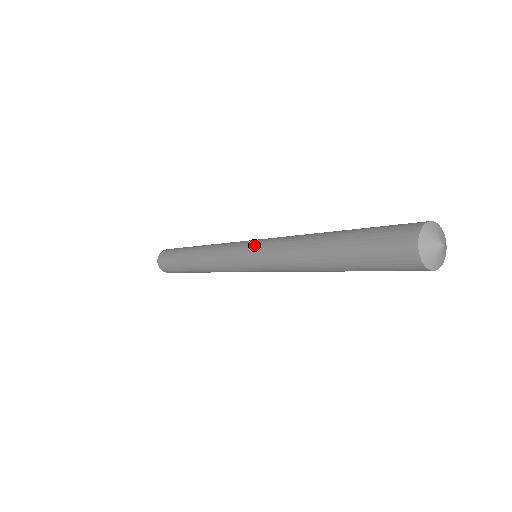
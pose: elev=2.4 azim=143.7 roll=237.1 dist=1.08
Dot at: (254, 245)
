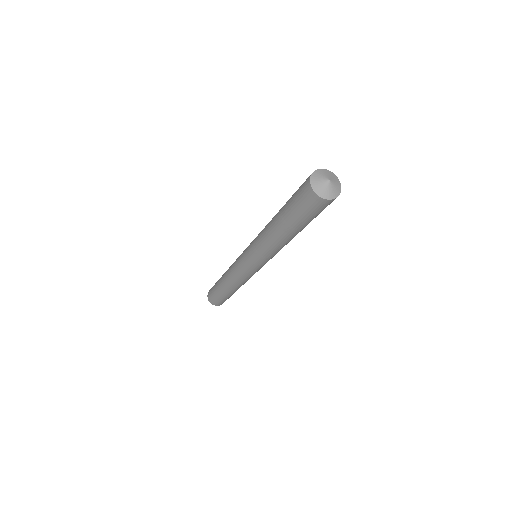
Dot at: occluded
